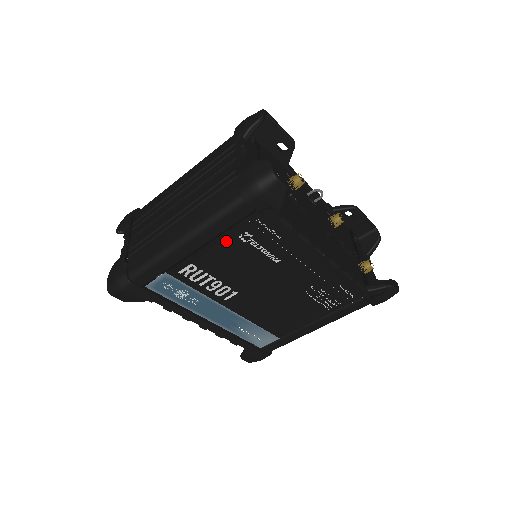
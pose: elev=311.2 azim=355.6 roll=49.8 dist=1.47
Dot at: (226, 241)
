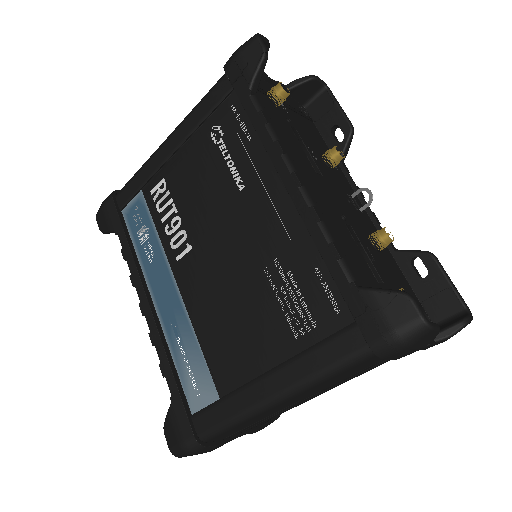
Dot at: (199, 142)
